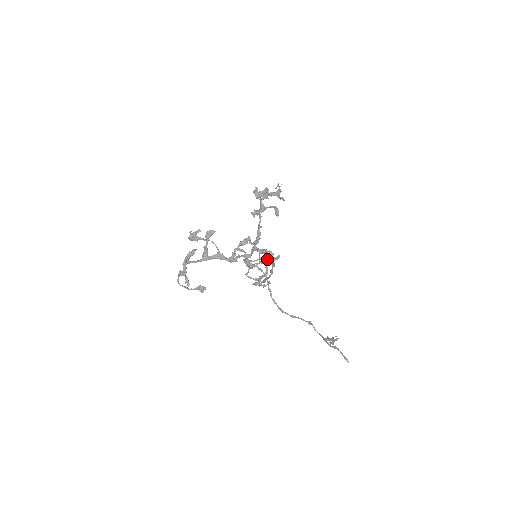
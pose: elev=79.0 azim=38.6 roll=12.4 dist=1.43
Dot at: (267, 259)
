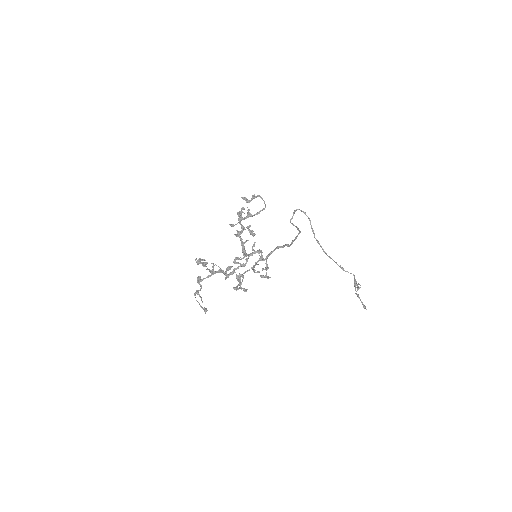
Dot at: (263, 260)
